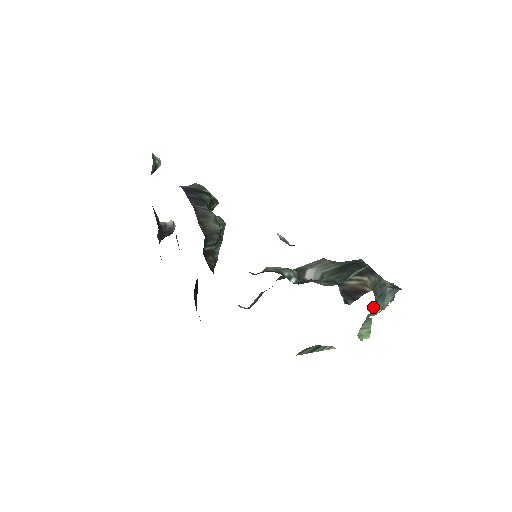
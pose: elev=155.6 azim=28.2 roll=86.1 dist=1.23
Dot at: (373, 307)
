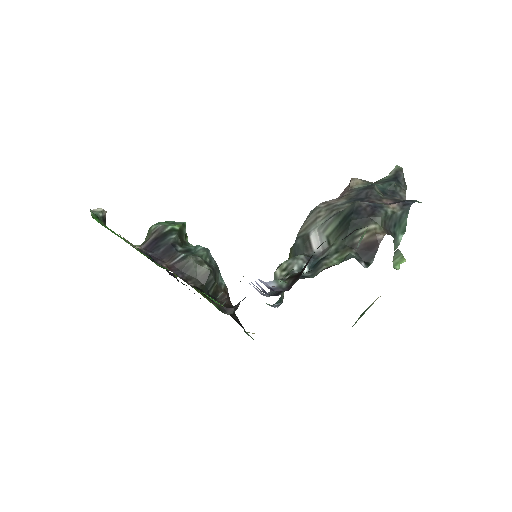
Dot at: (394, 240)
